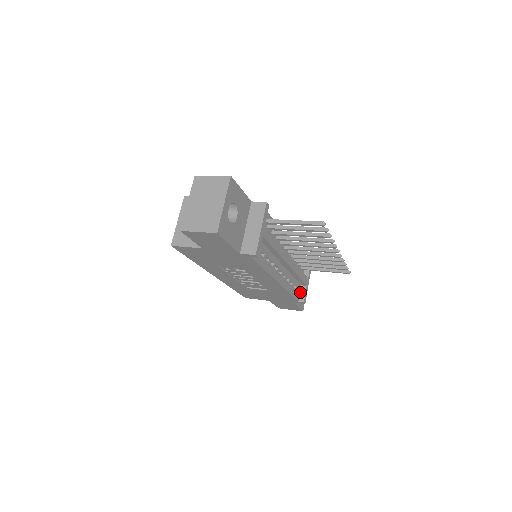
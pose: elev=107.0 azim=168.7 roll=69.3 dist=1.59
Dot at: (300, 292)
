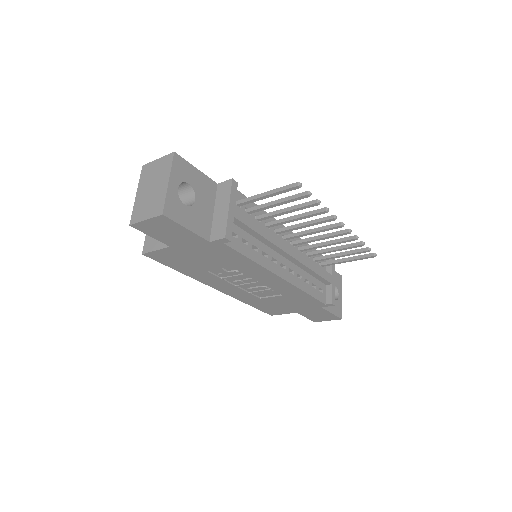
Dot at: (326, 293)
